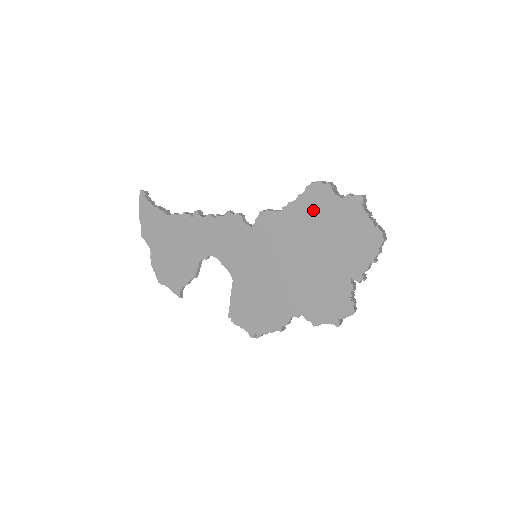
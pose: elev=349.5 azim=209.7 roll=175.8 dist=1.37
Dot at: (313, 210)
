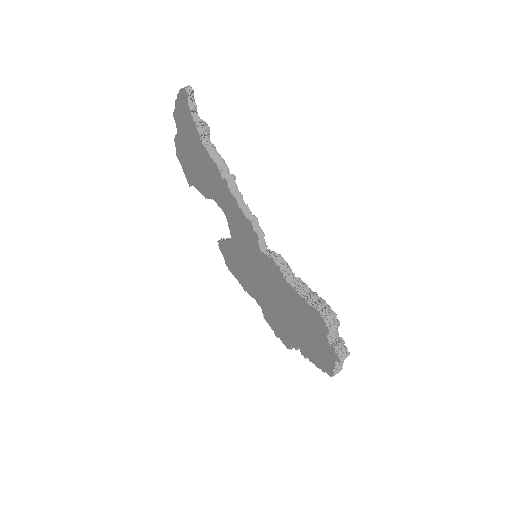
Dot at: (307, 316)
